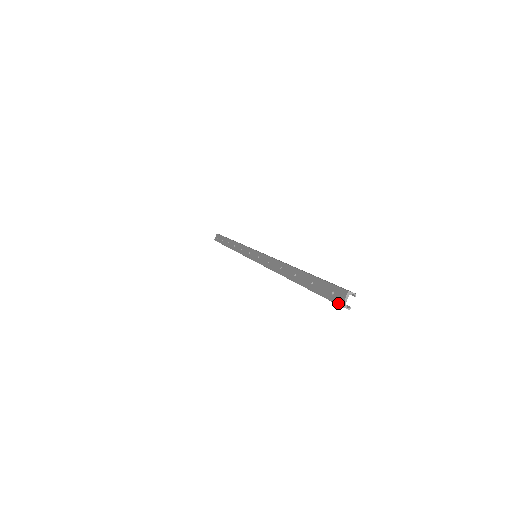
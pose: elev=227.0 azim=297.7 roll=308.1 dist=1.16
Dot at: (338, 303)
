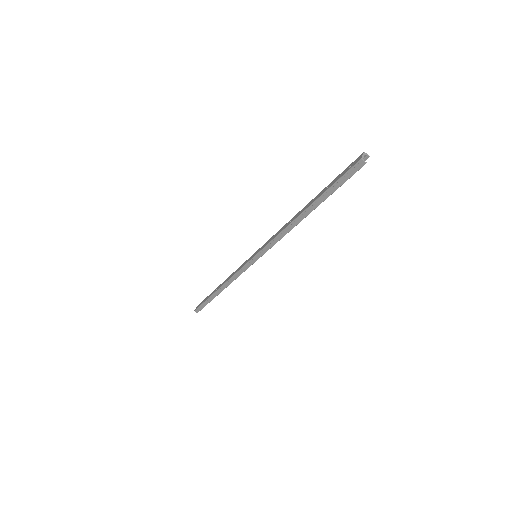
Dot at: (357, 162)
